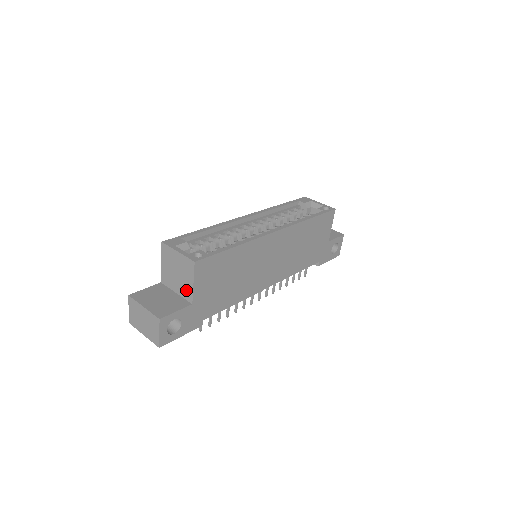
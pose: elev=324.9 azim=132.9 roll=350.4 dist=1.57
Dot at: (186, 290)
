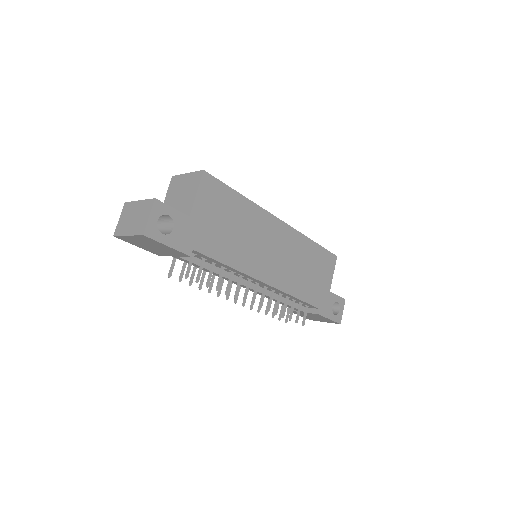
Dot at: (186, 206)
